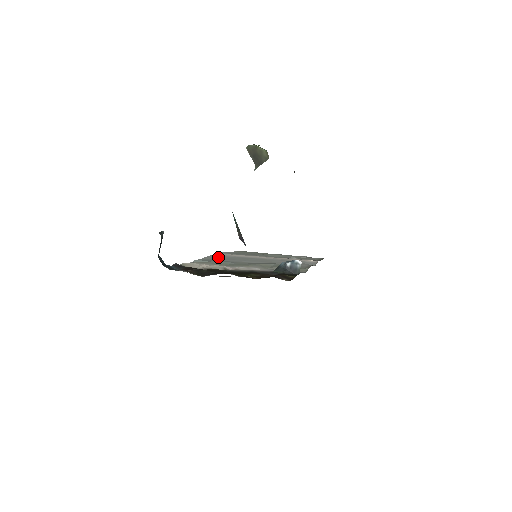
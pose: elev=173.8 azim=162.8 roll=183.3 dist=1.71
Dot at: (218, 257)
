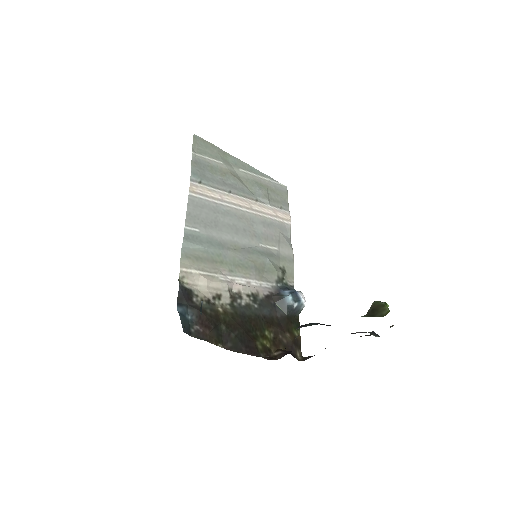
Dot at: (200, 213)
